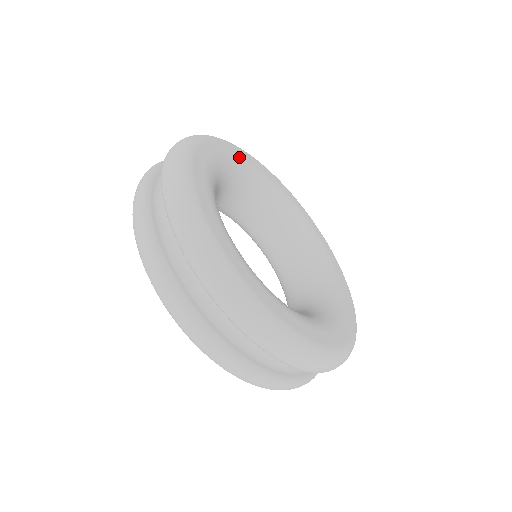
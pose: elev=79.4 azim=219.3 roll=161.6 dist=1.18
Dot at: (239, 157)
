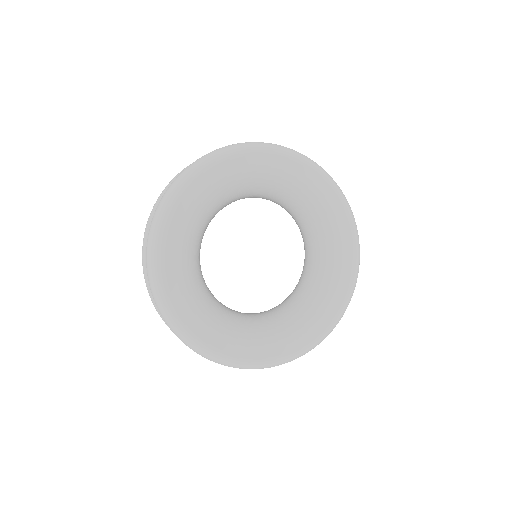
Dot at: (300, 177)
